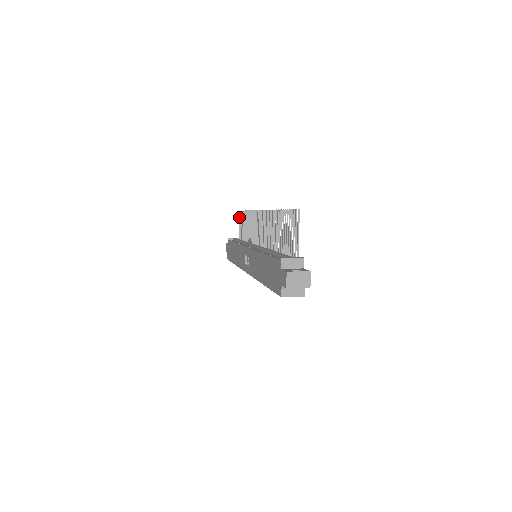
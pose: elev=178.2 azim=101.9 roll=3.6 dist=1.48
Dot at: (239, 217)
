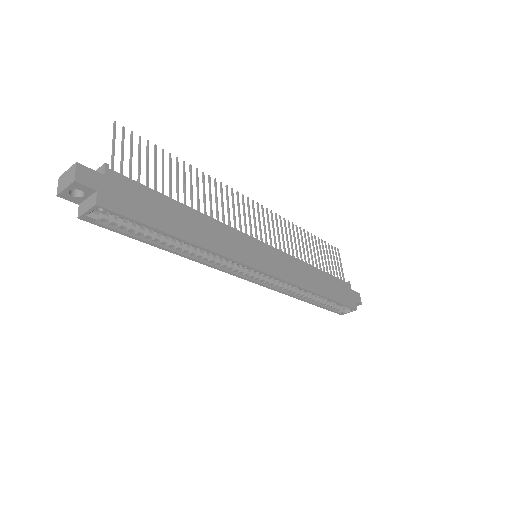
Dot at: occluded
